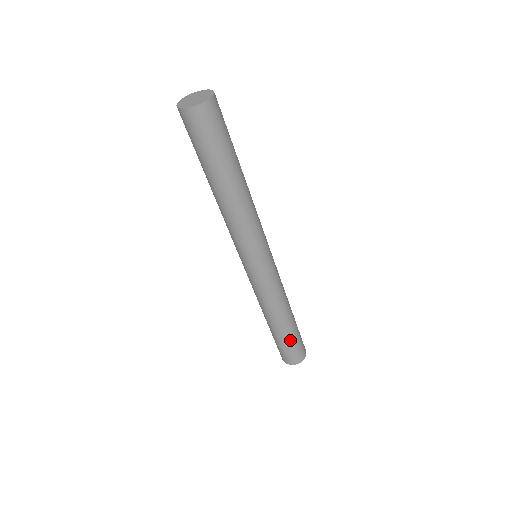
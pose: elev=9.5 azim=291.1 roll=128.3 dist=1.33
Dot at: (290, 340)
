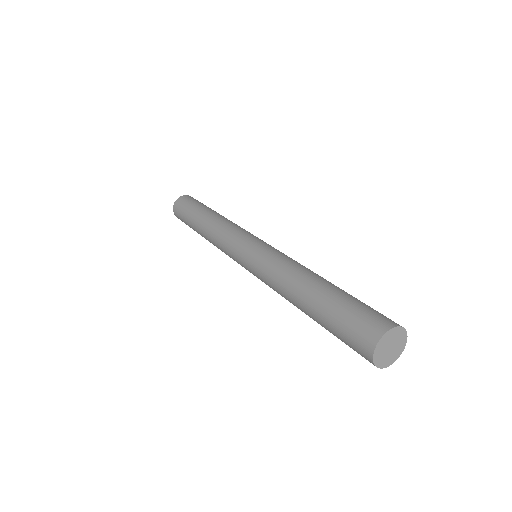
Dot at: occluded
